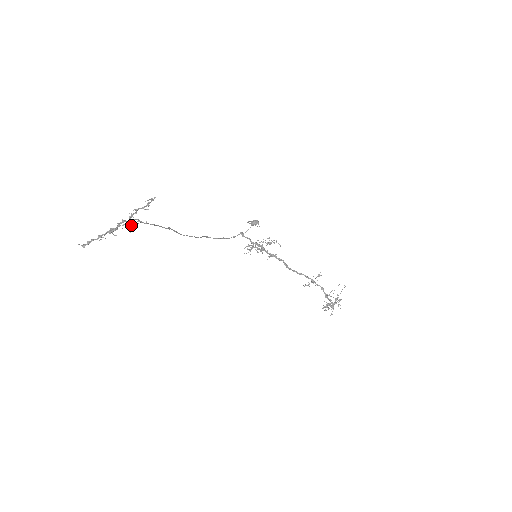
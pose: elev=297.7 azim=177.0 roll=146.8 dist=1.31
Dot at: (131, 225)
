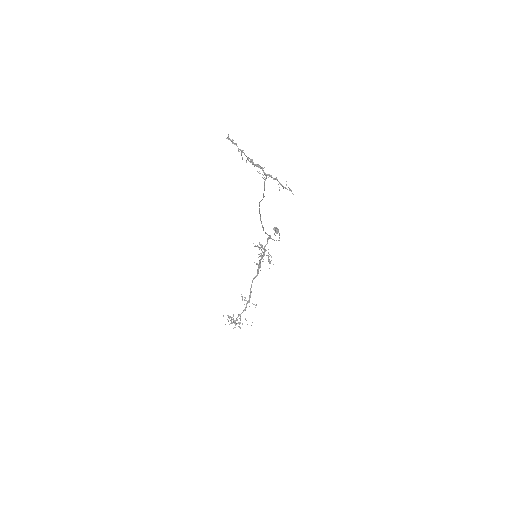
Dot at: (260, 173)
